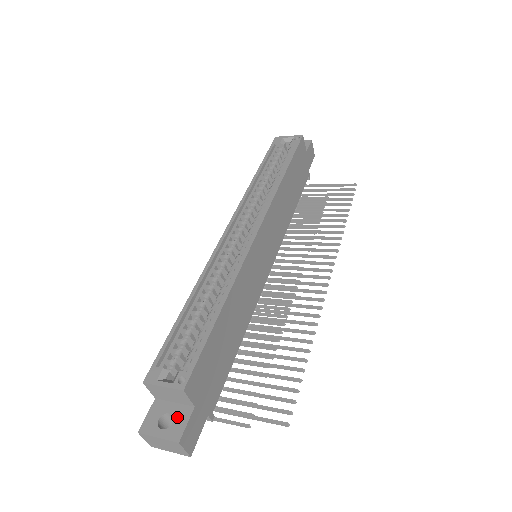
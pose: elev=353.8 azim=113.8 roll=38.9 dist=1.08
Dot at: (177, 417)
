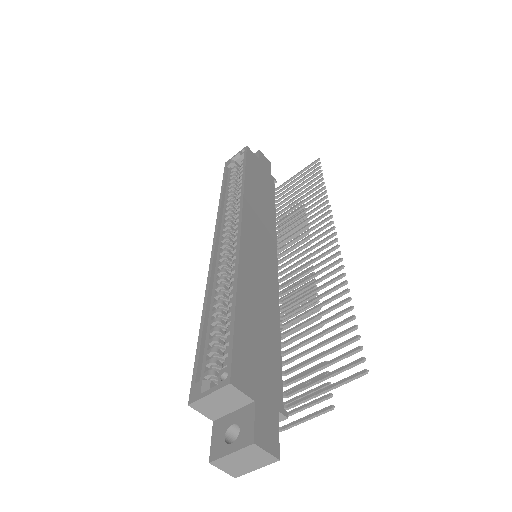
Dot at: (241, 422)
